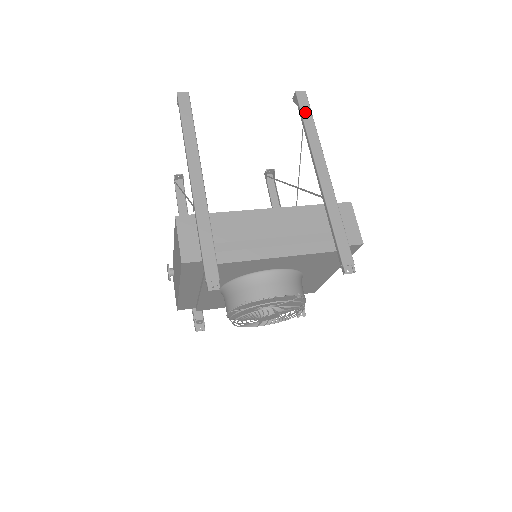
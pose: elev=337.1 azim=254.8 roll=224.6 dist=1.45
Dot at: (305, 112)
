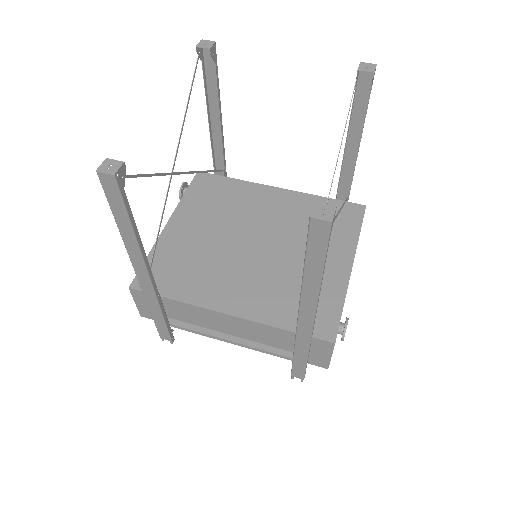
Dot at: (313, 253)
